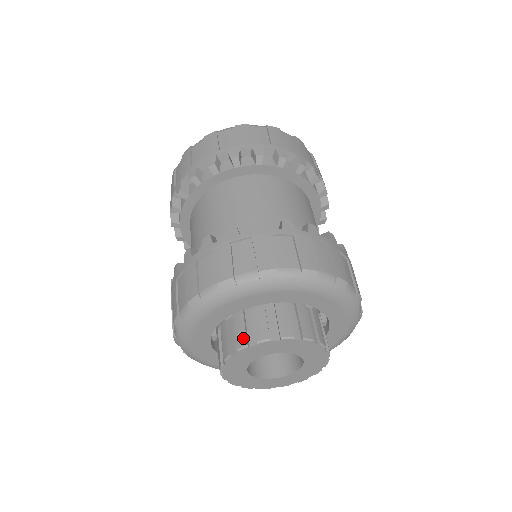
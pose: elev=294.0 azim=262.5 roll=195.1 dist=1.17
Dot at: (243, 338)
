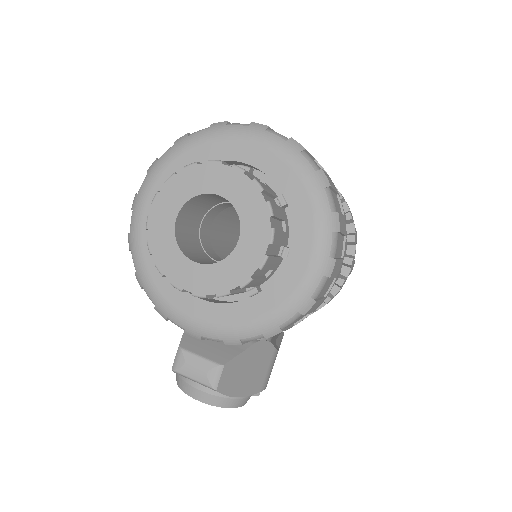
Dot at: occluded
